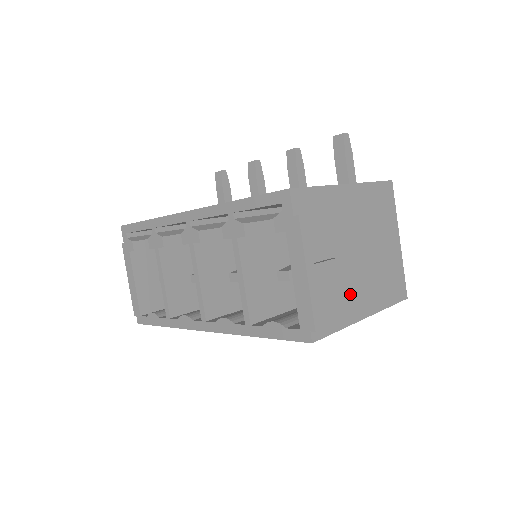
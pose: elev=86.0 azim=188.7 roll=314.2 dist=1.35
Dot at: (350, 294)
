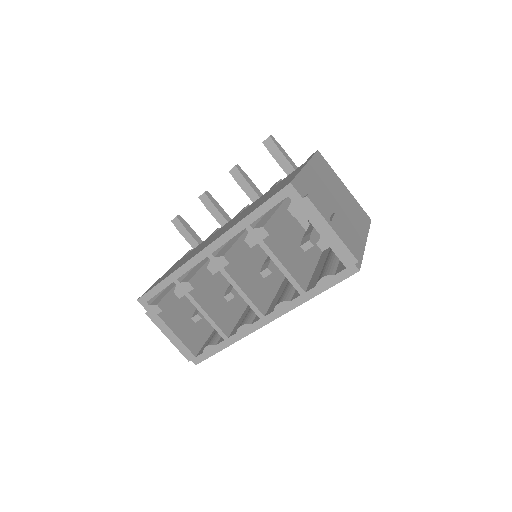
Dot at: (352, 232)
